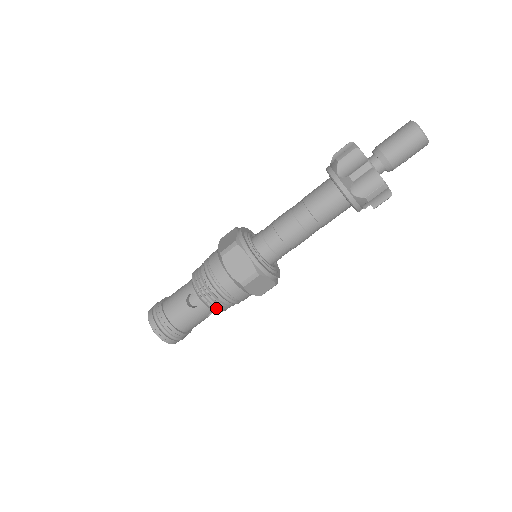
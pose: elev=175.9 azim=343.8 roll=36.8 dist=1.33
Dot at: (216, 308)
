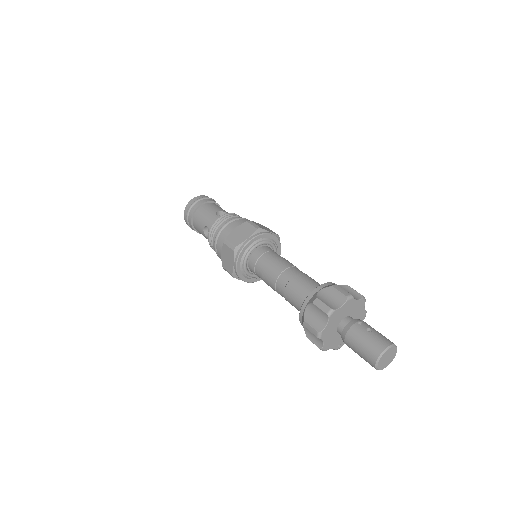
Dot at: occluded
